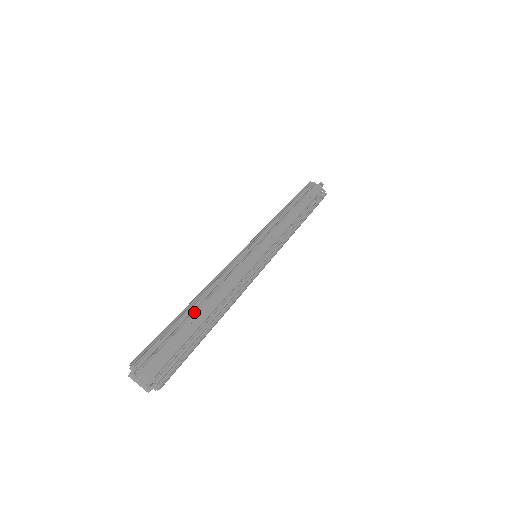
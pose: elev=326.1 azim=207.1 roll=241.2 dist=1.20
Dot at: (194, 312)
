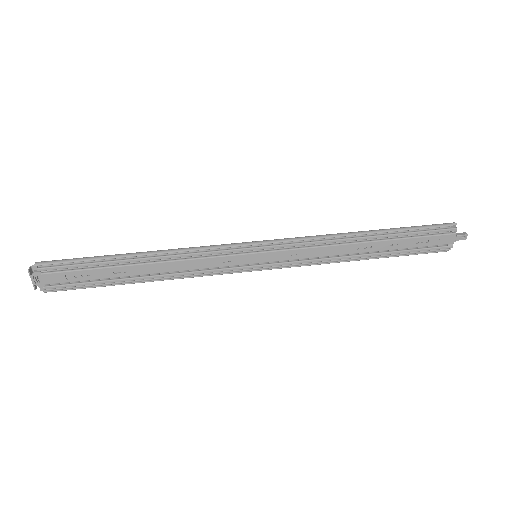
Dot at: (127, 264)
